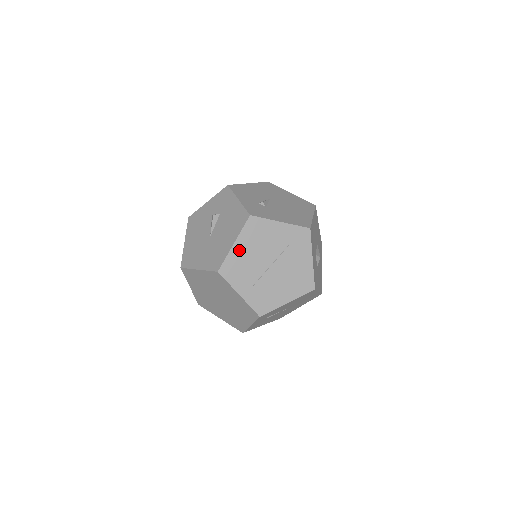
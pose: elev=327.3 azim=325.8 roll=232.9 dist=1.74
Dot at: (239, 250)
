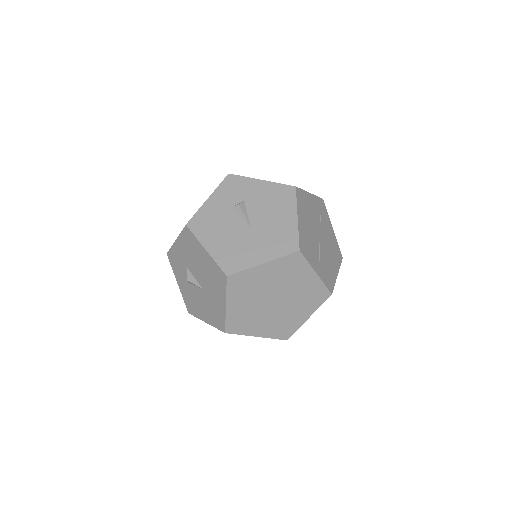
Dot at: (302, 224)
